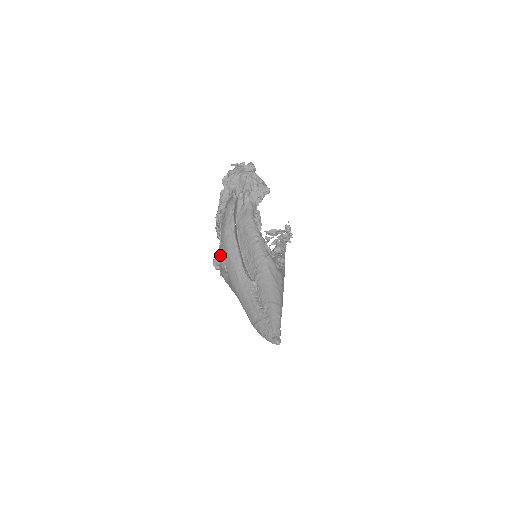
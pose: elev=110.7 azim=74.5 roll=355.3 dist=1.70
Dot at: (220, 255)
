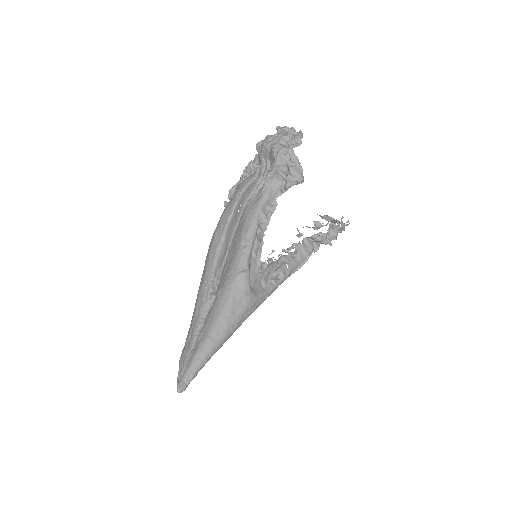
Dot at: occluded
